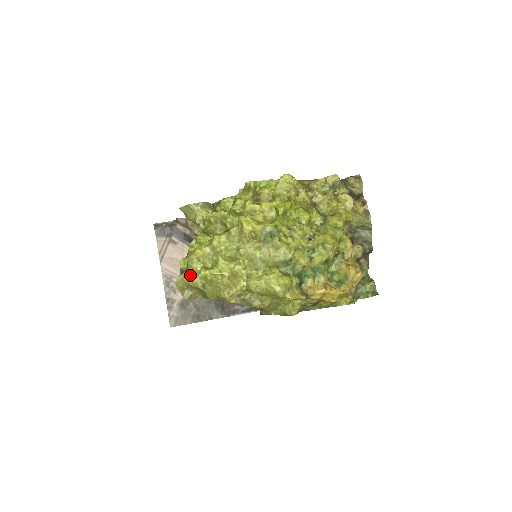
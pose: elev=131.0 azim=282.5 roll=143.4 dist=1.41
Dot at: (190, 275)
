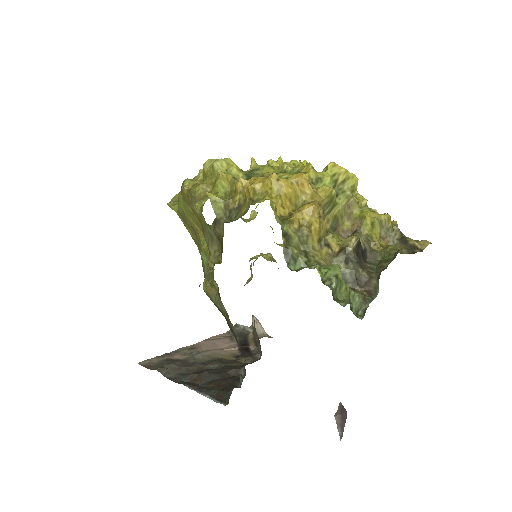
Dot at: occluded
